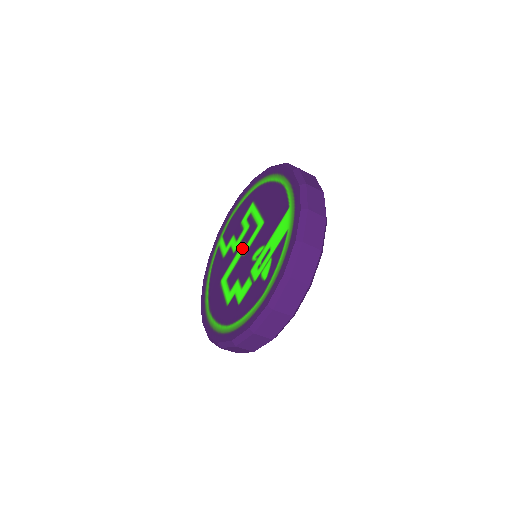
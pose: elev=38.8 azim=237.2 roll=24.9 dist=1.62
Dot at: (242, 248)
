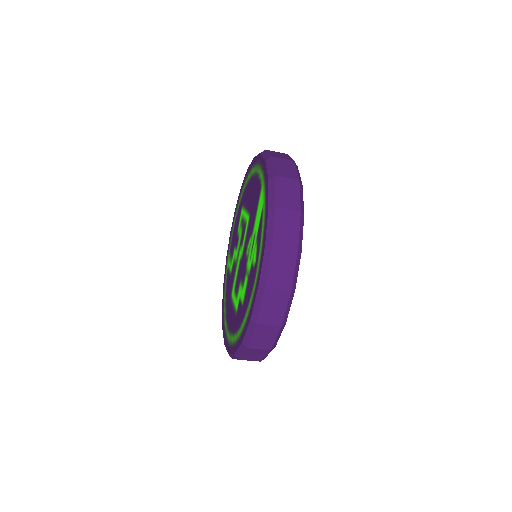
Dot at: (240, 252)
